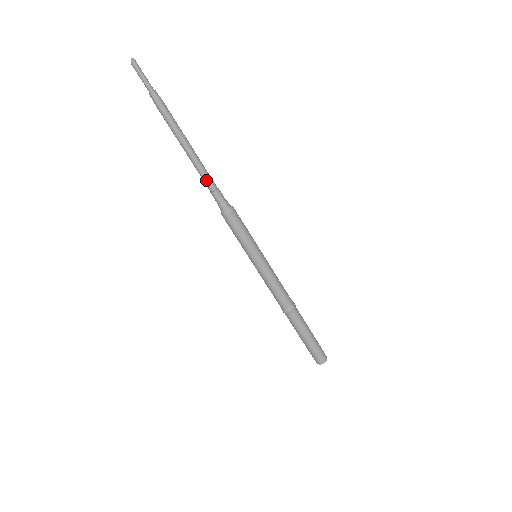
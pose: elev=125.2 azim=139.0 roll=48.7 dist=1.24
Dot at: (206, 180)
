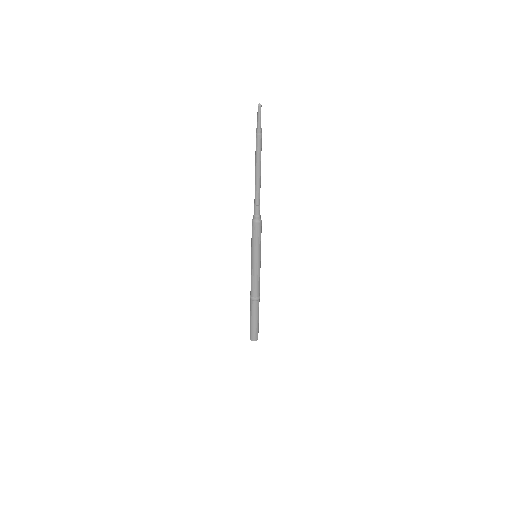
Dot at: (255, 196)
